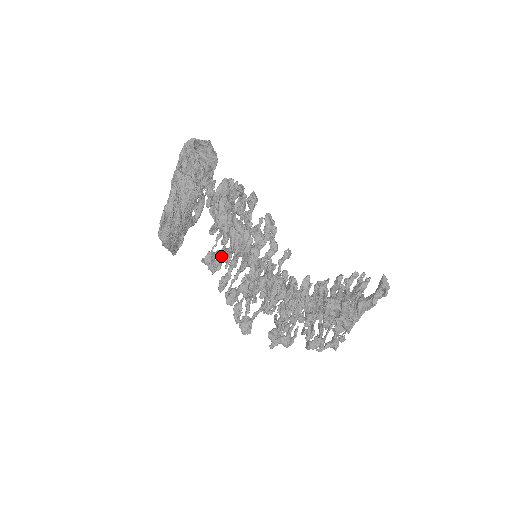
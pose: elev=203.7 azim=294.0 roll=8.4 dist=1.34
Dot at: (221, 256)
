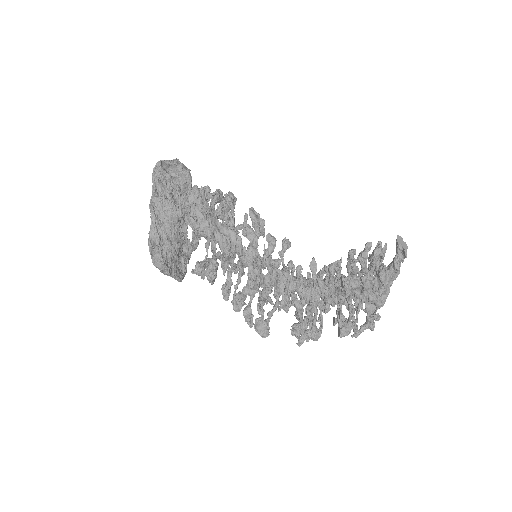
Dot at: (211, 262)
